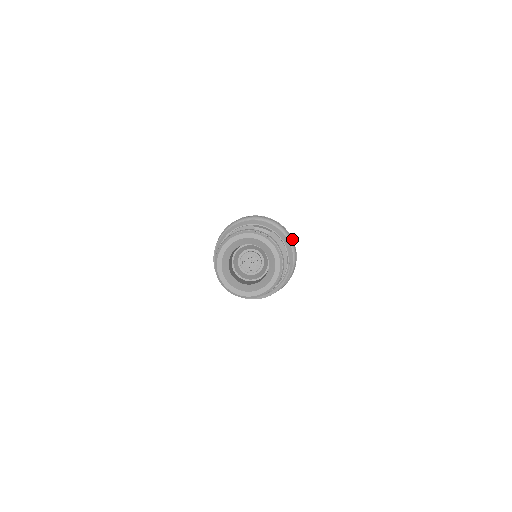
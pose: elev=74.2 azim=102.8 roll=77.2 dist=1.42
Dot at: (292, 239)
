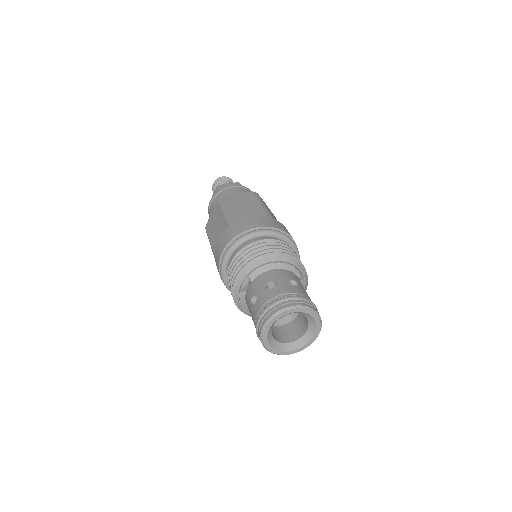
Dot at: occluded
